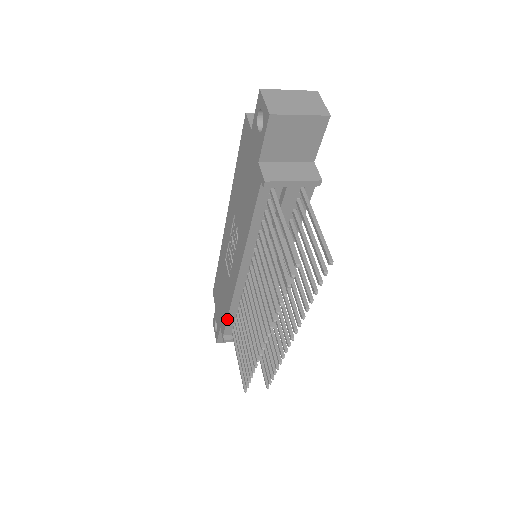
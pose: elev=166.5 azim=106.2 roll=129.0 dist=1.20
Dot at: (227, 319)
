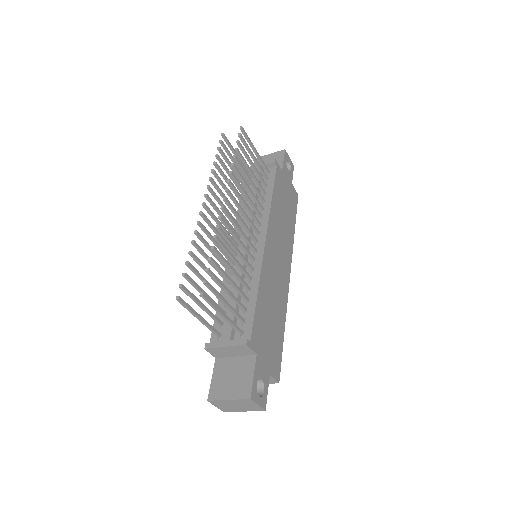
Dot at: (216, 313)
